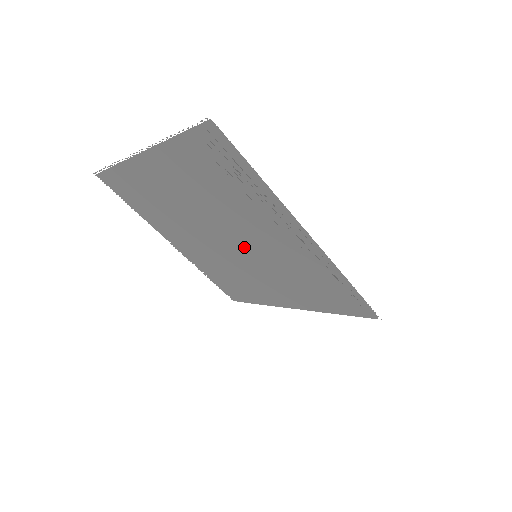
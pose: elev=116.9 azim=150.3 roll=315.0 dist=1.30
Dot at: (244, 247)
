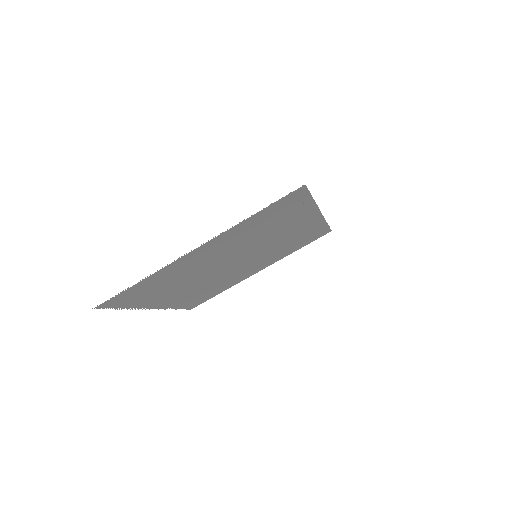
Dot at: occluded
